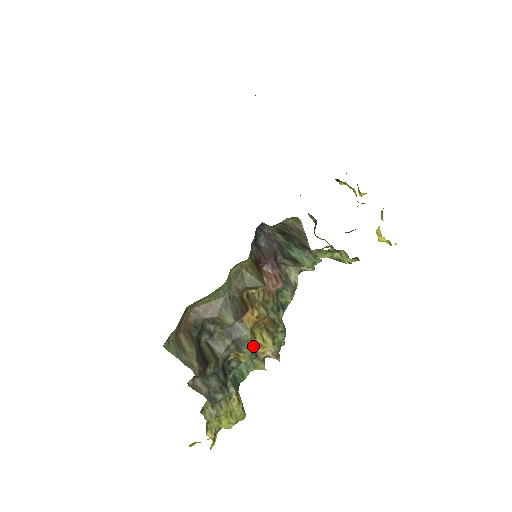
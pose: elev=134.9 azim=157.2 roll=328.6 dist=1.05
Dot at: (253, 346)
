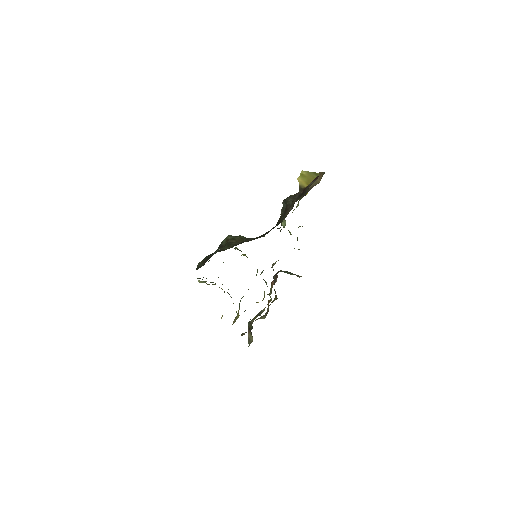
Dot at: occluded
